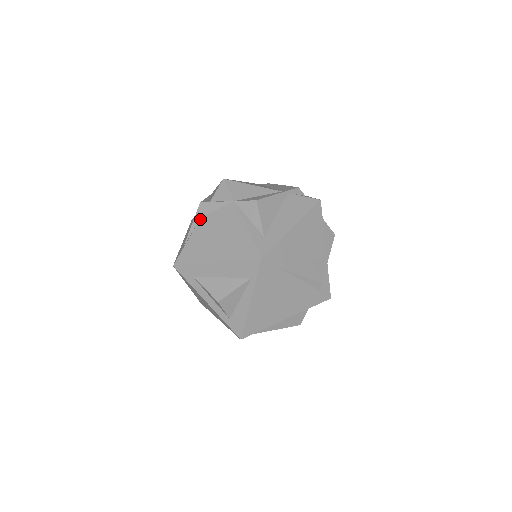
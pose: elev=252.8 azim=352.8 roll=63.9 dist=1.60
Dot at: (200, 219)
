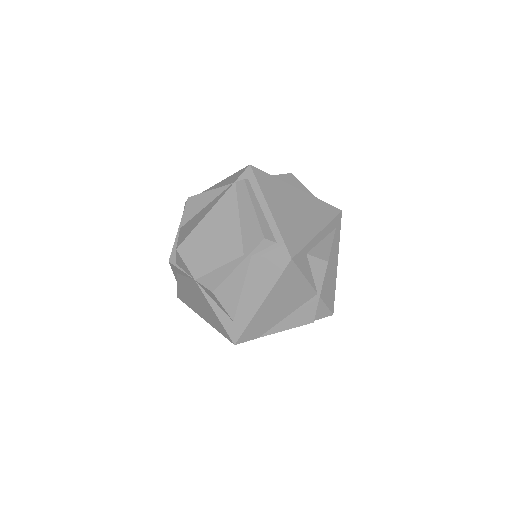
Dot at: (177, 275)
